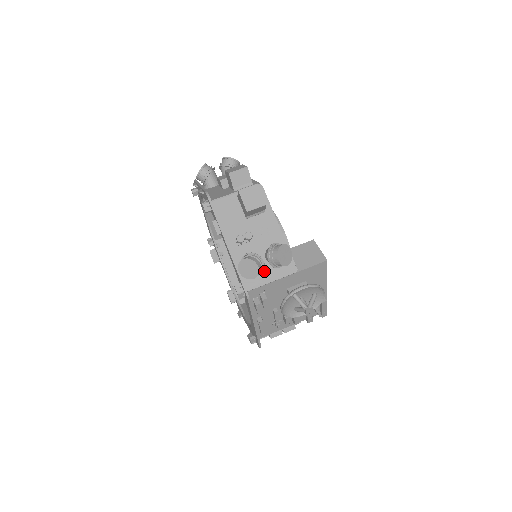
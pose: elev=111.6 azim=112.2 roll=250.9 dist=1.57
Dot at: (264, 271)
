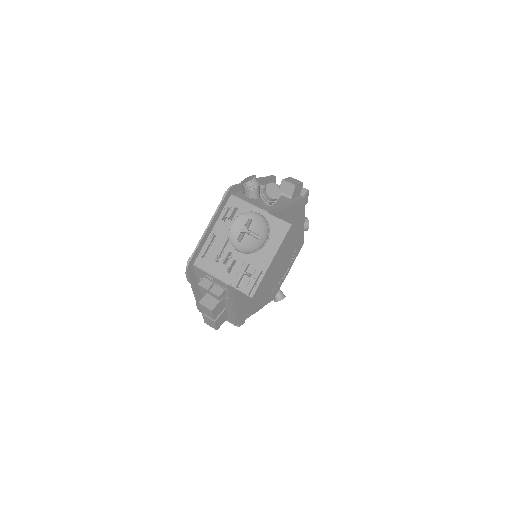
Dot at: (253, 200)
